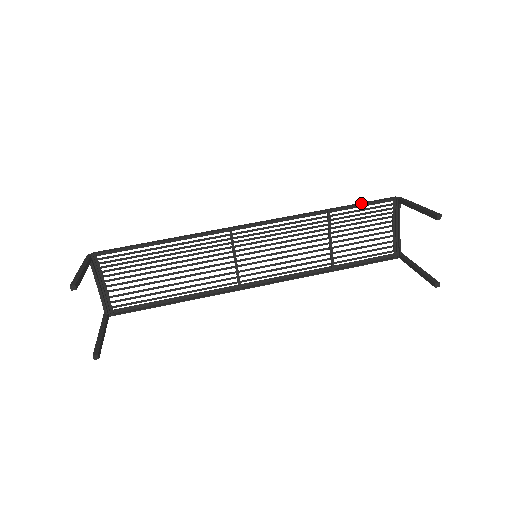
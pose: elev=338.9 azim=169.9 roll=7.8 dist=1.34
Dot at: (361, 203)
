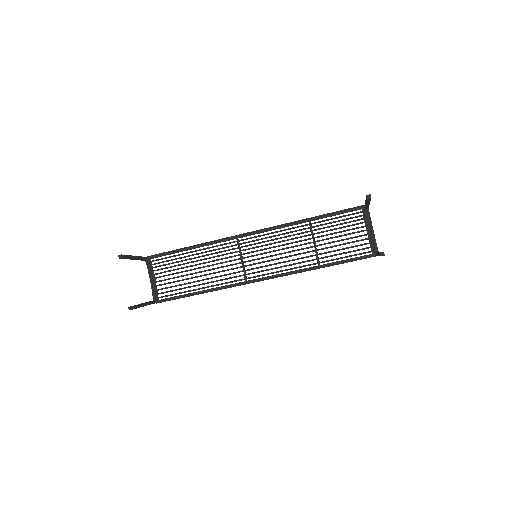
Dot at: (334, 212)
